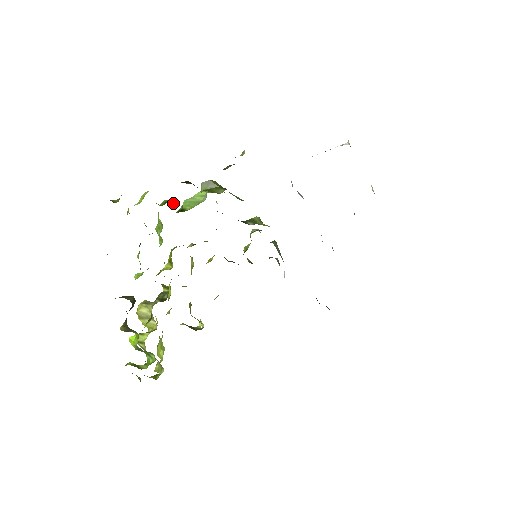
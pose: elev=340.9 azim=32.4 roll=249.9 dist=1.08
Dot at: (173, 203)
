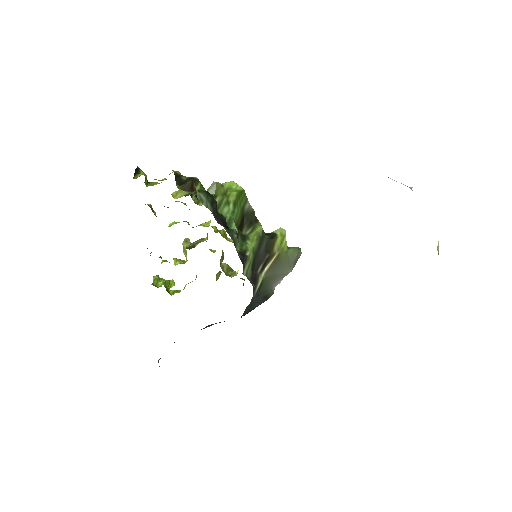
Dot at: occluded
